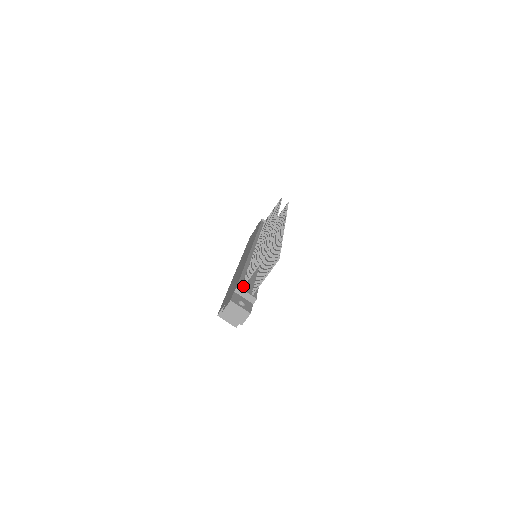
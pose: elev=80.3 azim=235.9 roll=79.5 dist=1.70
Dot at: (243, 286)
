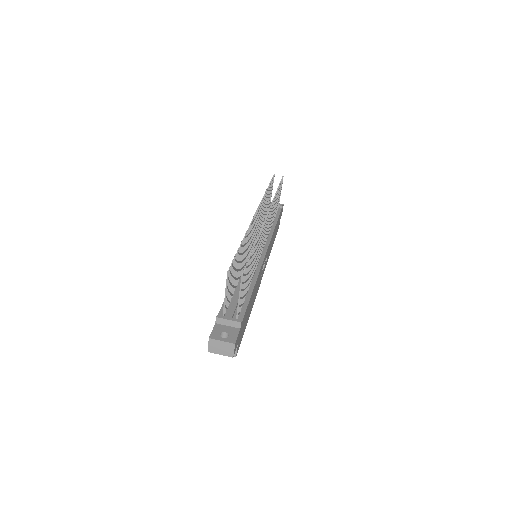
Dot at: (223, 313)
